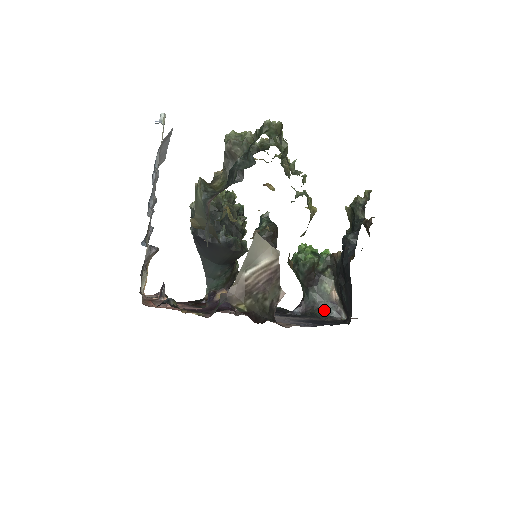
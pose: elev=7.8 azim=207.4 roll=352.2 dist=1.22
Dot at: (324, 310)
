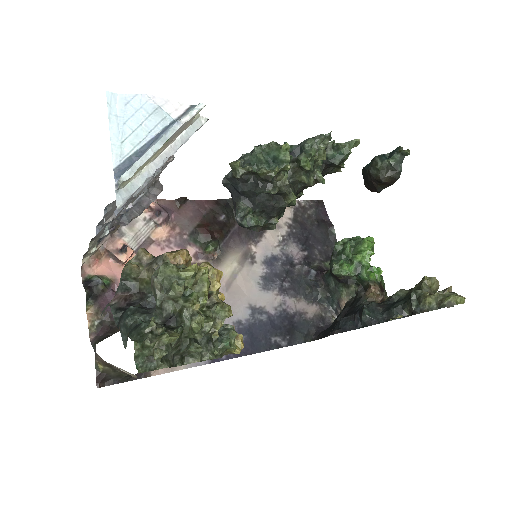
Dot at: (330, 297)
